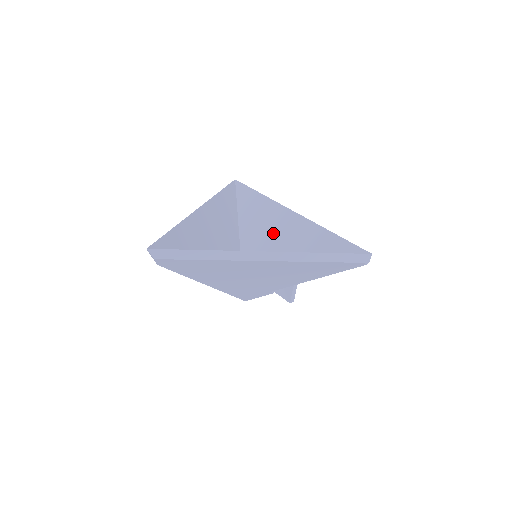
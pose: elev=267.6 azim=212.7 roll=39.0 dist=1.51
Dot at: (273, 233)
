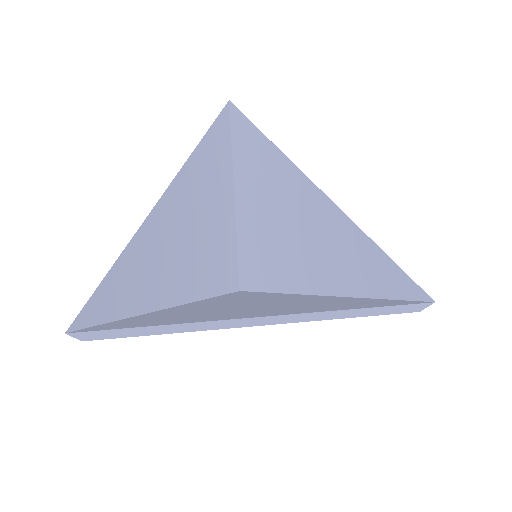
Dot at: (284, 215)
